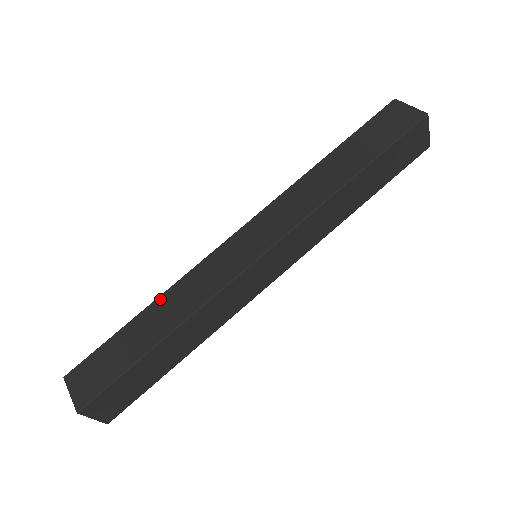
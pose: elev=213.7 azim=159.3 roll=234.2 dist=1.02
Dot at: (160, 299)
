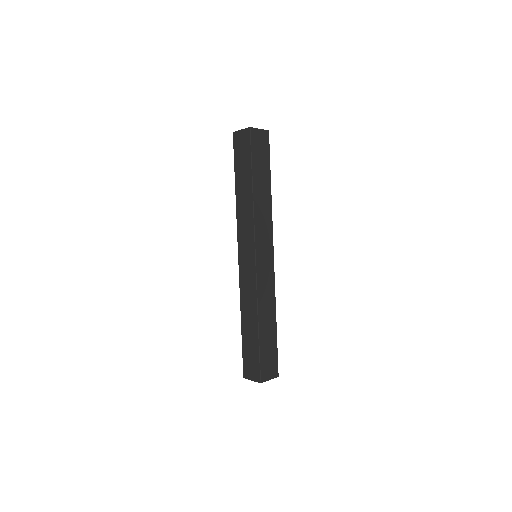
Dot at: (242, 313)
